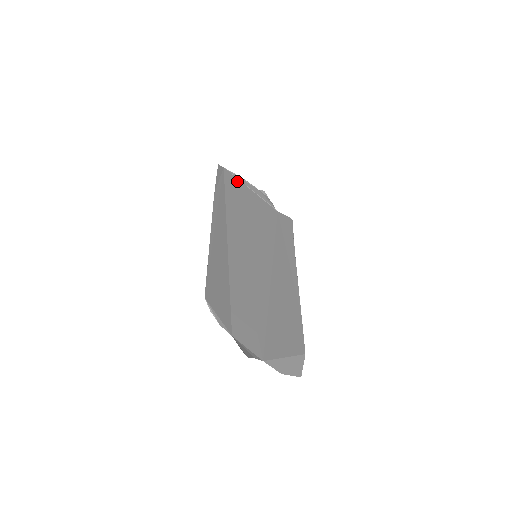
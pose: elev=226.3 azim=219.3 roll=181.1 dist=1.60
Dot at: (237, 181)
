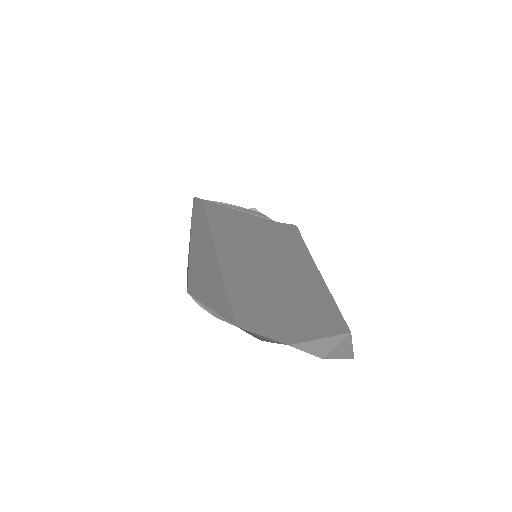
Dot at: (220, 206)
